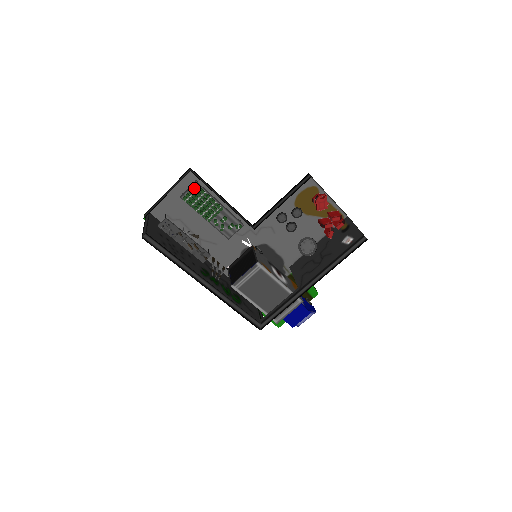
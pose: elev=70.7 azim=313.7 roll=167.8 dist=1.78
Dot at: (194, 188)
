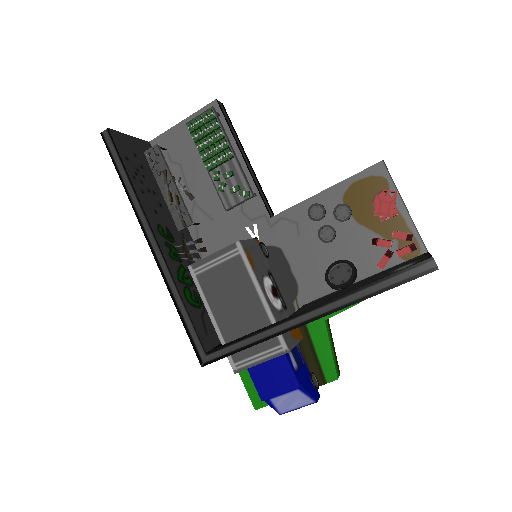
Dot at: (206, 113)
